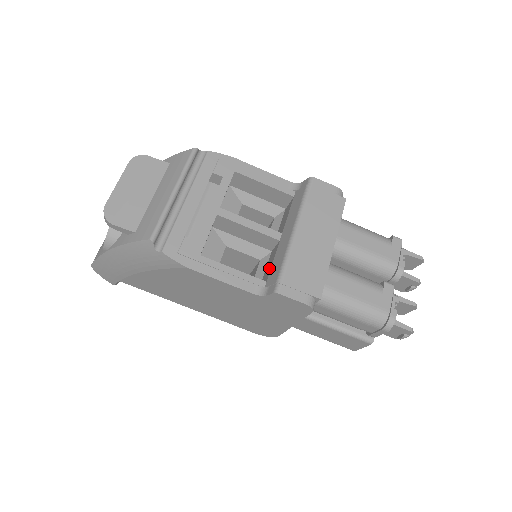
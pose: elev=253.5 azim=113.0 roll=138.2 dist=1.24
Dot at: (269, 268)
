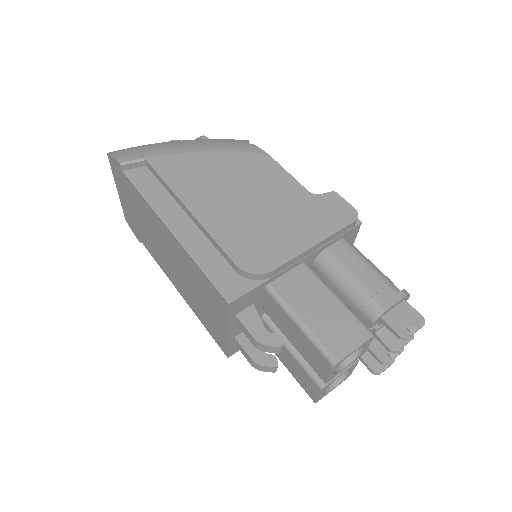
Dot at: occluded
